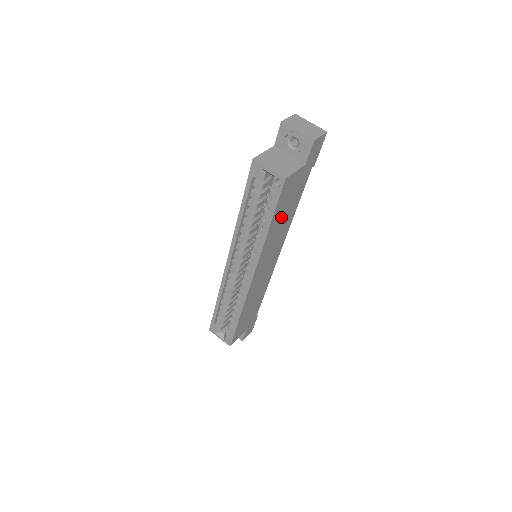
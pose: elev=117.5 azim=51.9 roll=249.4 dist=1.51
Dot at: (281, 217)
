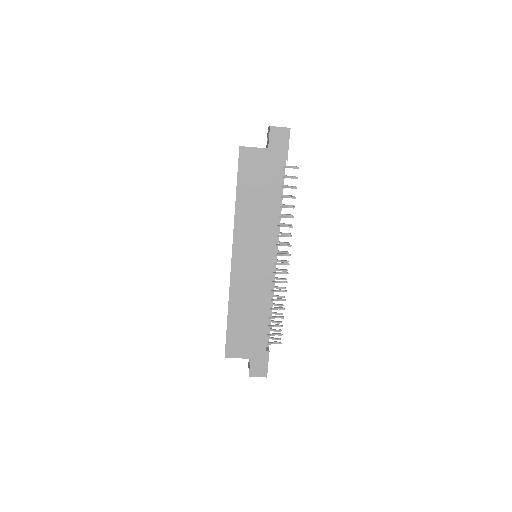
Dot at: (253, 196)
